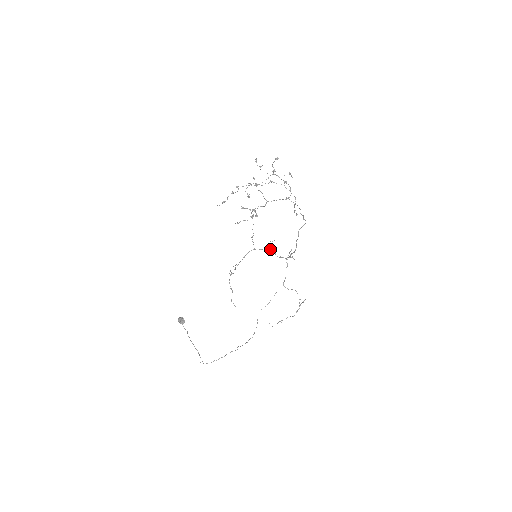
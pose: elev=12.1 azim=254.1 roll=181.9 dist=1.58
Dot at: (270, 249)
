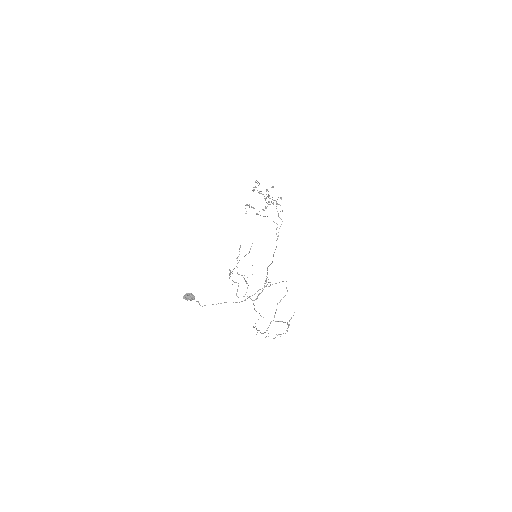
Dot at: (245, 281)
